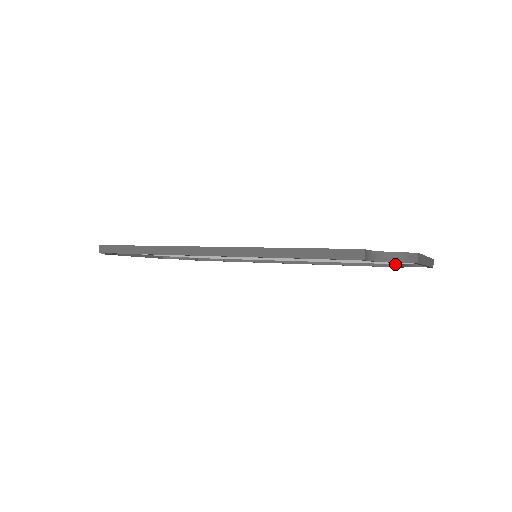
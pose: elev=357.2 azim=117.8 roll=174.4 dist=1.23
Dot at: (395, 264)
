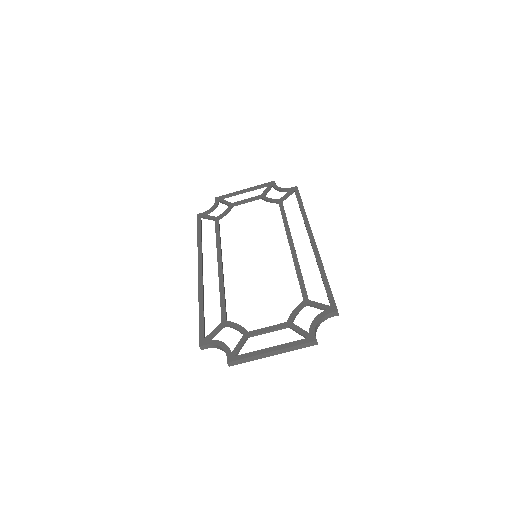
Dot at: (334, 309)
